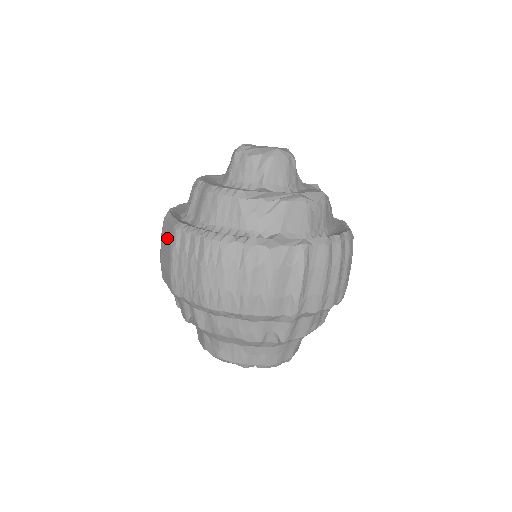
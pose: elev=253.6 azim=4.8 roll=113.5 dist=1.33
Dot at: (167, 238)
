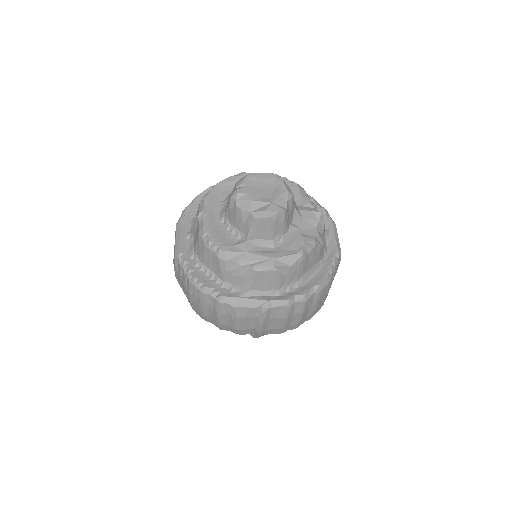
Dot at: (174, 248)
